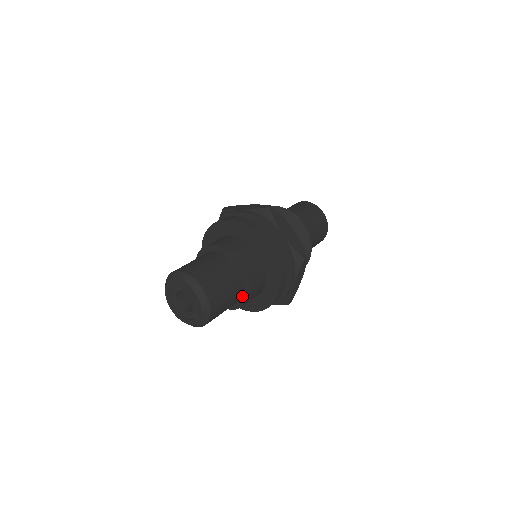
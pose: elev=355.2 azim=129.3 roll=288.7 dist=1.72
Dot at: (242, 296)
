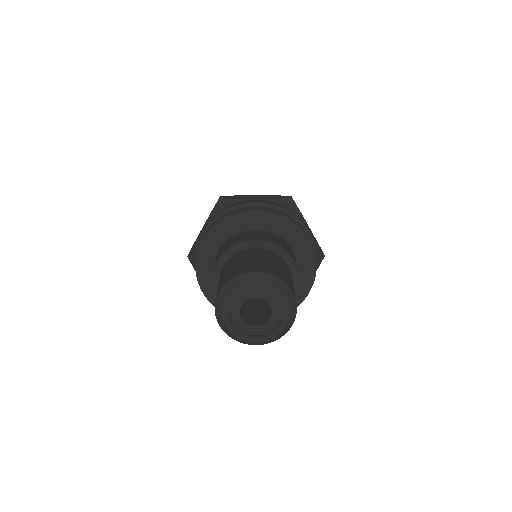
Dot at: occluded
